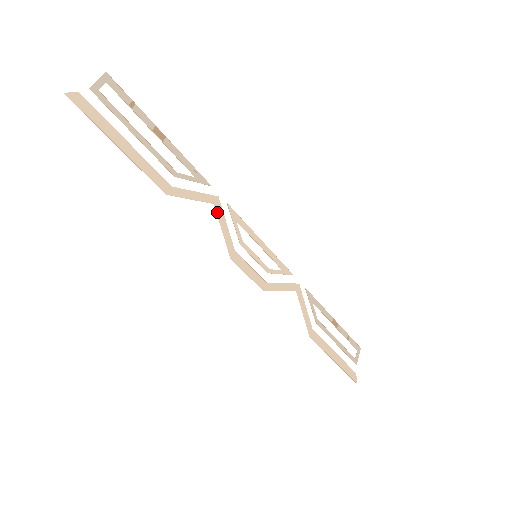
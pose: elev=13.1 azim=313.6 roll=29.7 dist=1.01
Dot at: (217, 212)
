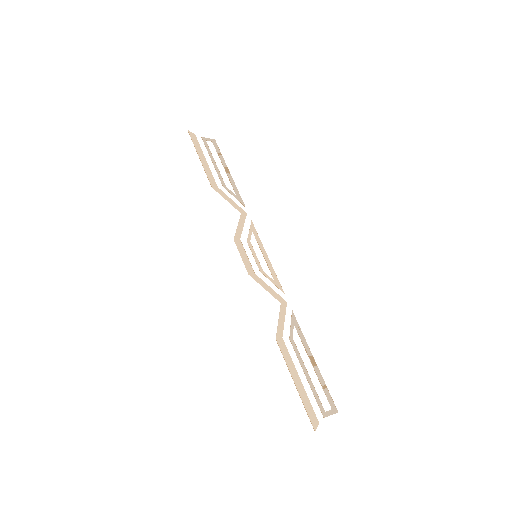
Dot at: (240, 217)
